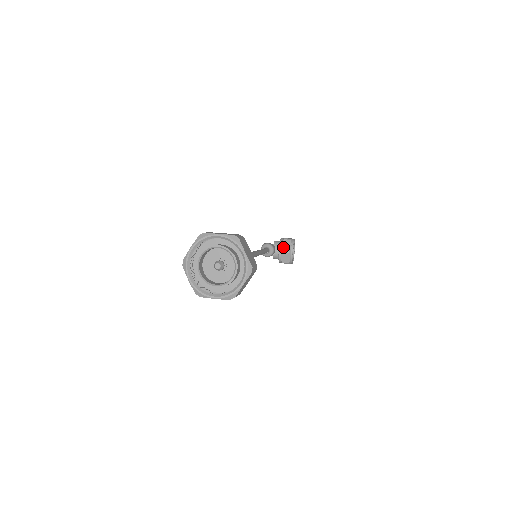
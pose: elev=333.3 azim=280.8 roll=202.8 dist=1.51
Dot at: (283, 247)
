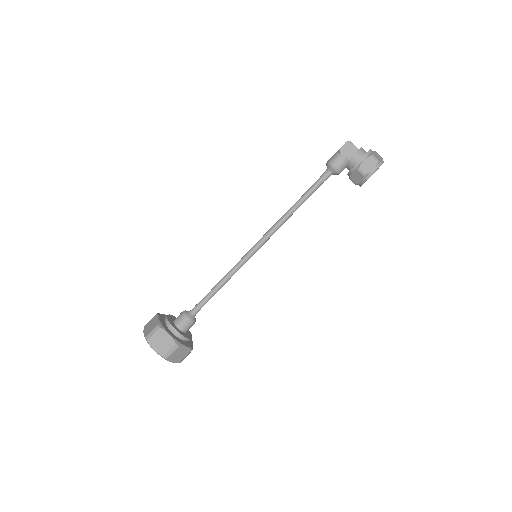
Dot at: (352, 177)
